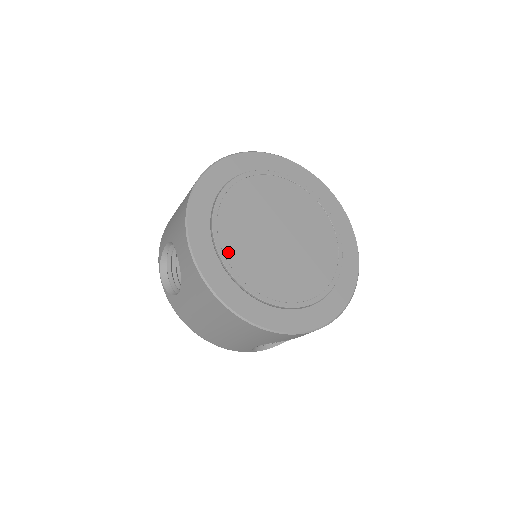
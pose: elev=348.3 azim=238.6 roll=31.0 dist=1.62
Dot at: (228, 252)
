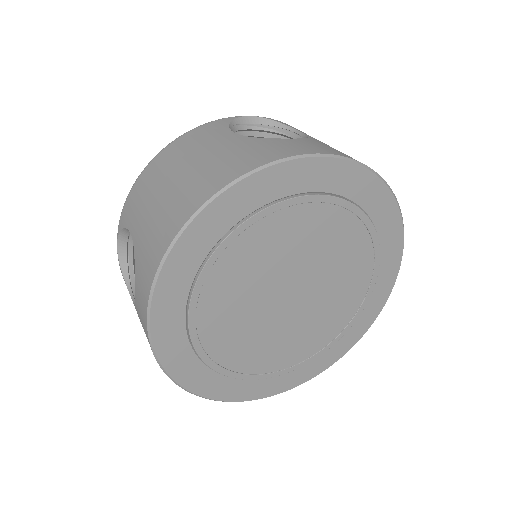
Dot at: (204, 325)
